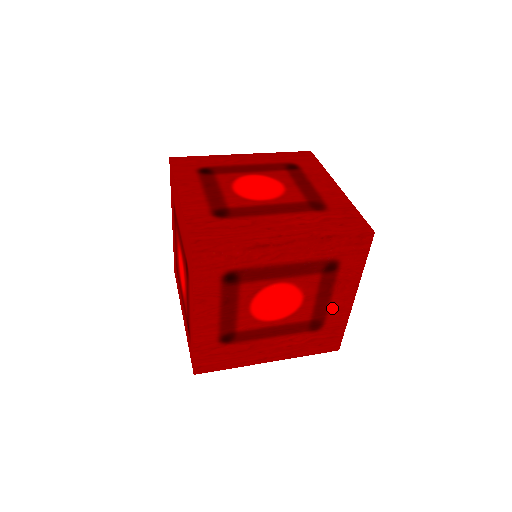
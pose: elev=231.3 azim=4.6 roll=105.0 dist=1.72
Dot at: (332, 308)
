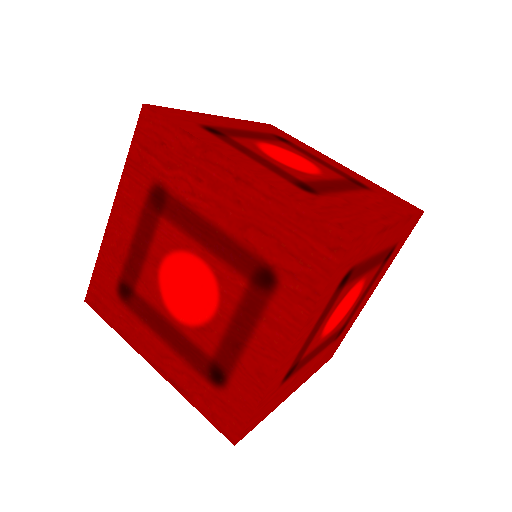
Dot at: (359, 306)
